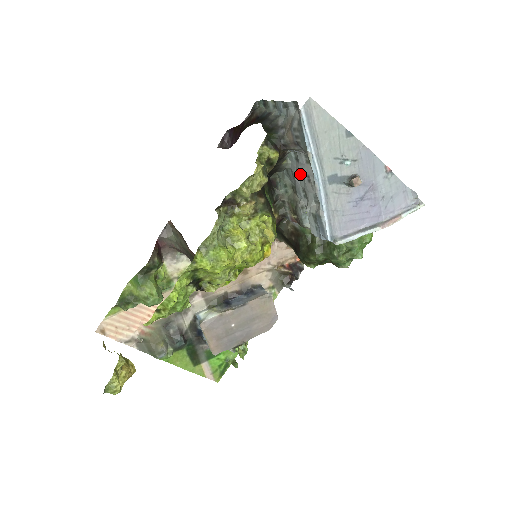
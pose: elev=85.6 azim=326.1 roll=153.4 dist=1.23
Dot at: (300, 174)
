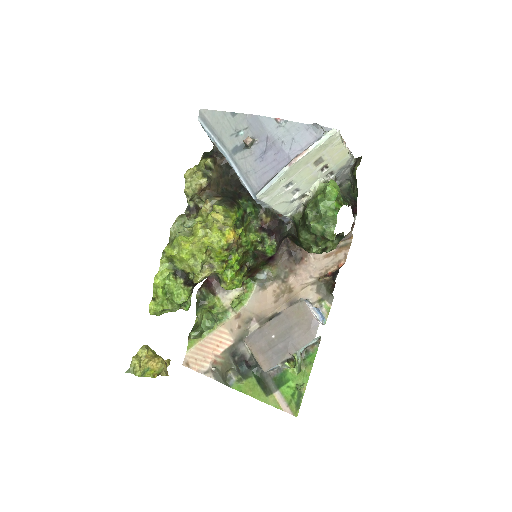
Dot at: occluded
